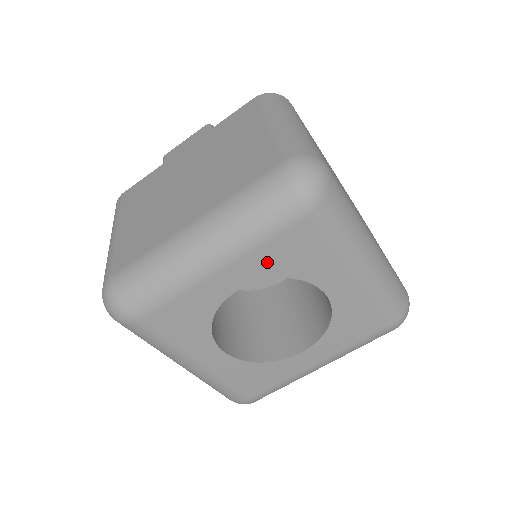
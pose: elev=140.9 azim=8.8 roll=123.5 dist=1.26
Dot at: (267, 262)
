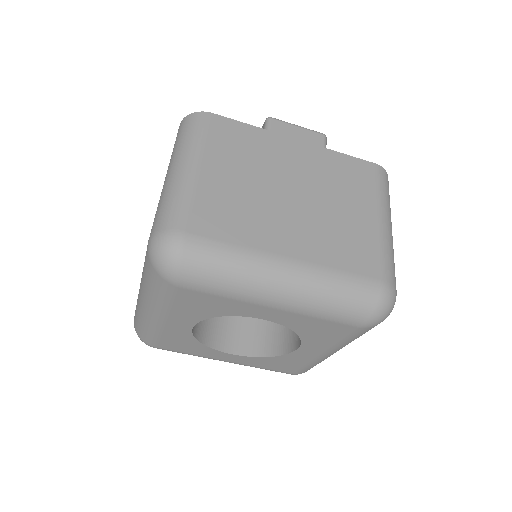
Dot at: (189, 312)
